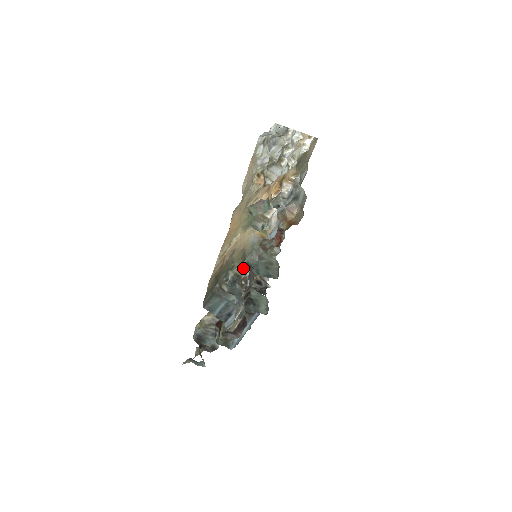
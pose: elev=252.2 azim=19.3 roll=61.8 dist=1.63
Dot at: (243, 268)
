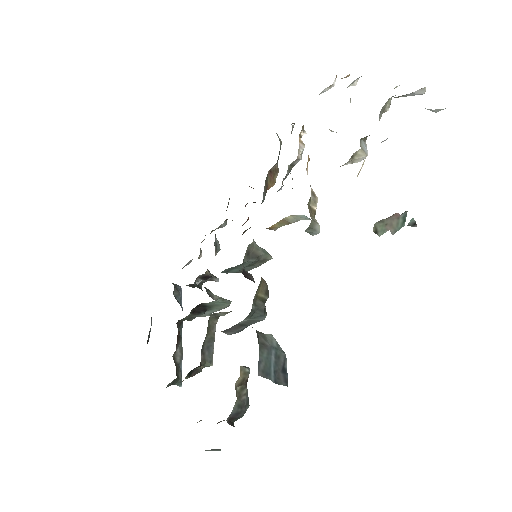
Dot at: (265, 285)
